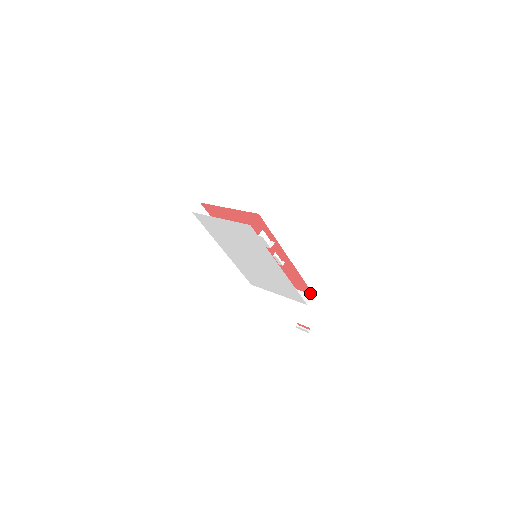
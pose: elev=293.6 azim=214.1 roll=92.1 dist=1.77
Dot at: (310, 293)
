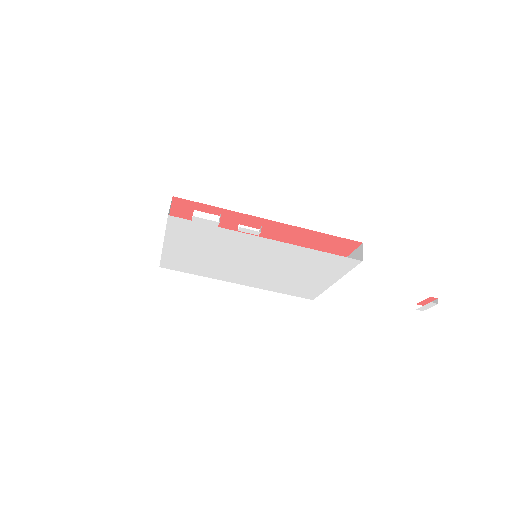
Dot at: (358, 245)
